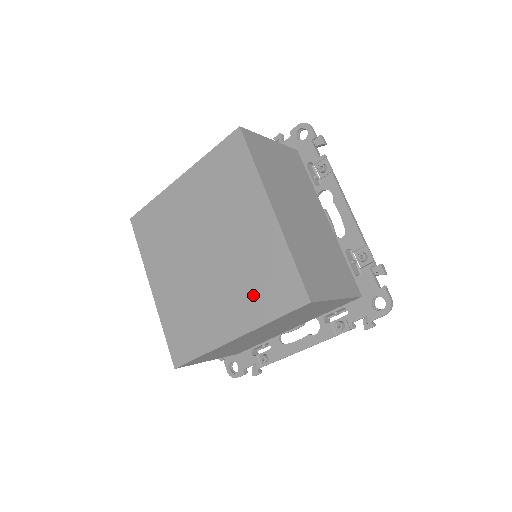
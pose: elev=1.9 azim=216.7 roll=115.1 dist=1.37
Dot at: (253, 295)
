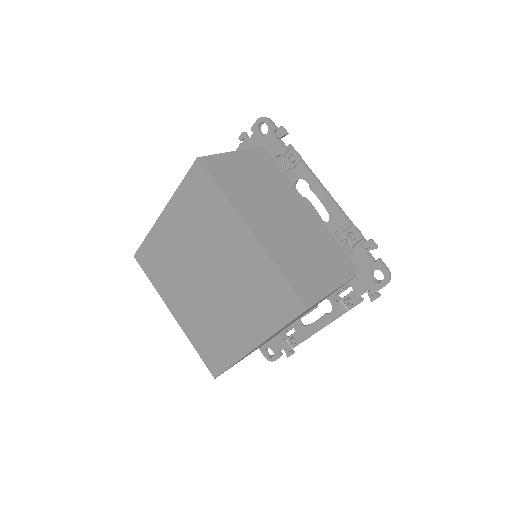
Dot at: (258, 309)
